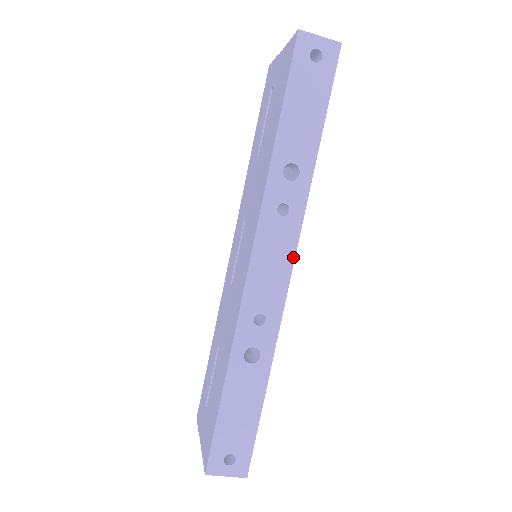
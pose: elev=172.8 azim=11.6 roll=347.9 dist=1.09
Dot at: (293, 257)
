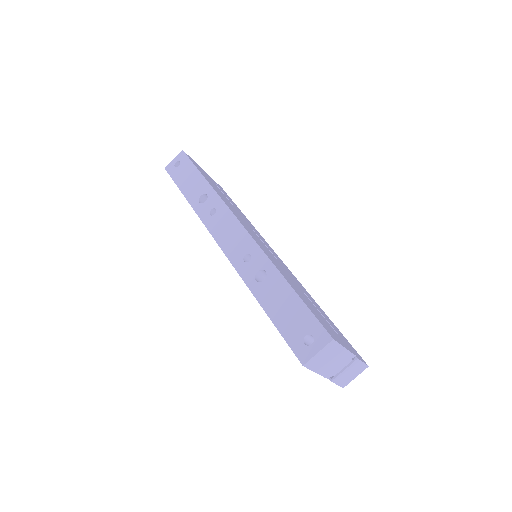
Dot at: (236, 219)
